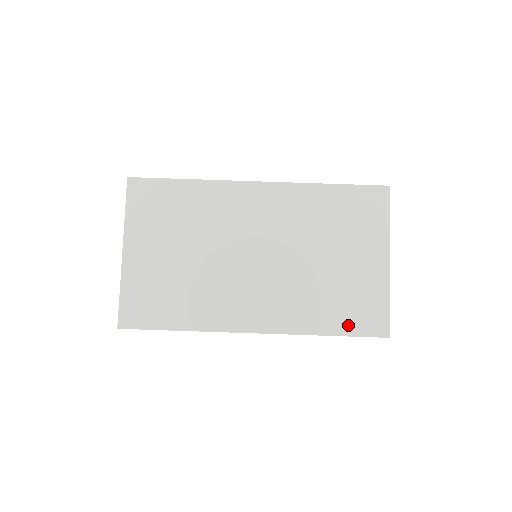
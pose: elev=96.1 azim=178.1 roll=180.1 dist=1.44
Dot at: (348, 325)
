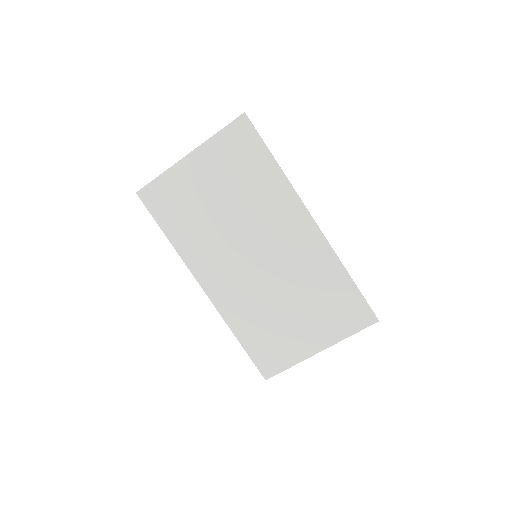
Dot at: (254, 349)
